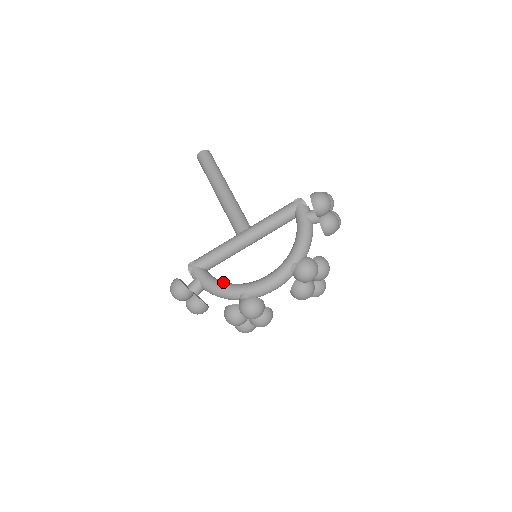
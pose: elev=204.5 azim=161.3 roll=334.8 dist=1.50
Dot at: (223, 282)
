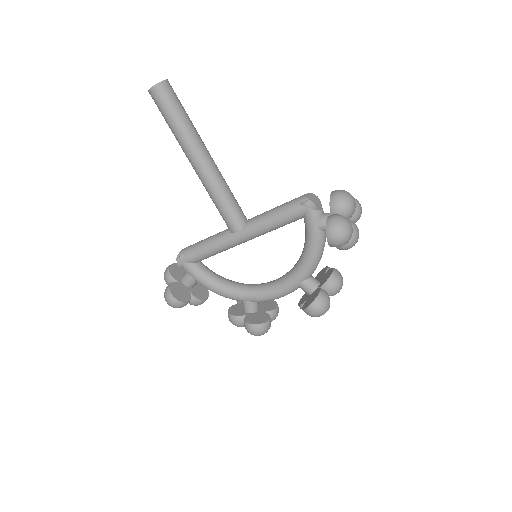
Dot at: (221, 284)
